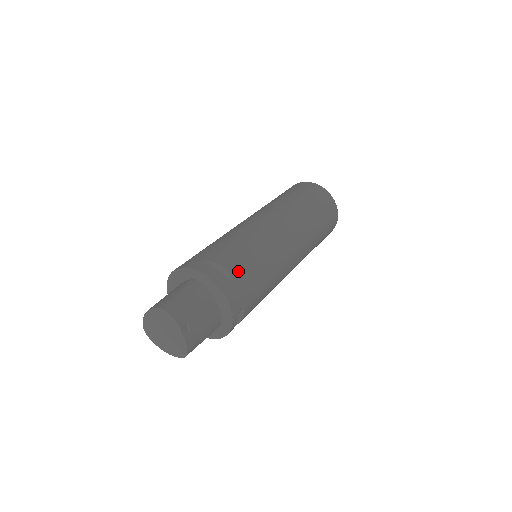
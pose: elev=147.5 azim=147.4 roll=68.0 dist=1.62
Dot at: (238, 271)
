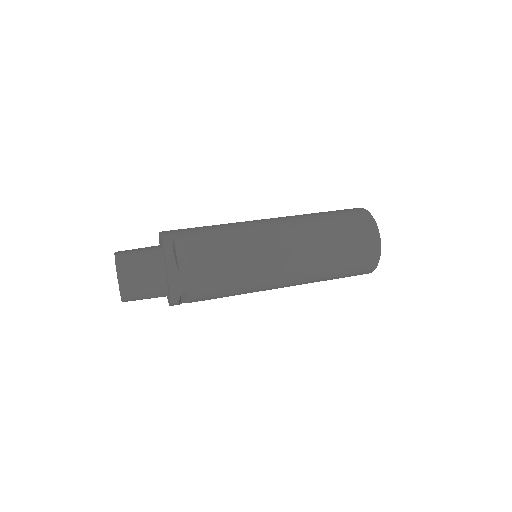
Dot at: (197, 261)
